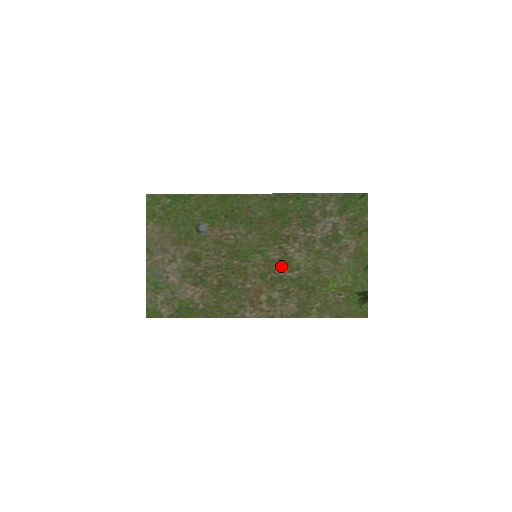
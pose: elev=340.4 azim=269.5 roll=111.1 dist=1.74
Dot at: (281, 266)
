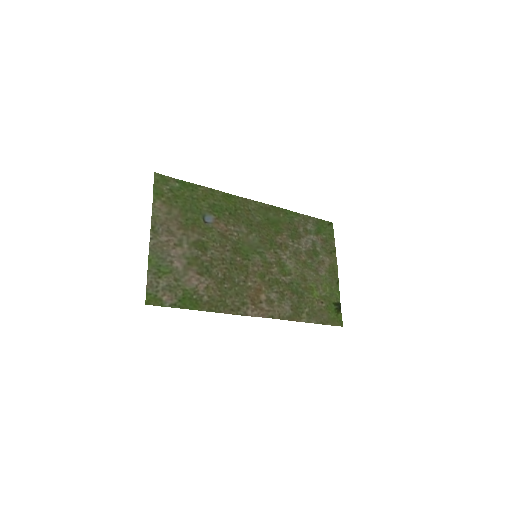
Dot at: (277, 269)
